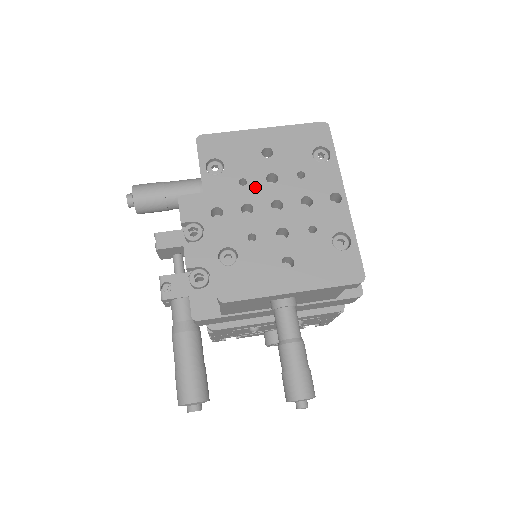
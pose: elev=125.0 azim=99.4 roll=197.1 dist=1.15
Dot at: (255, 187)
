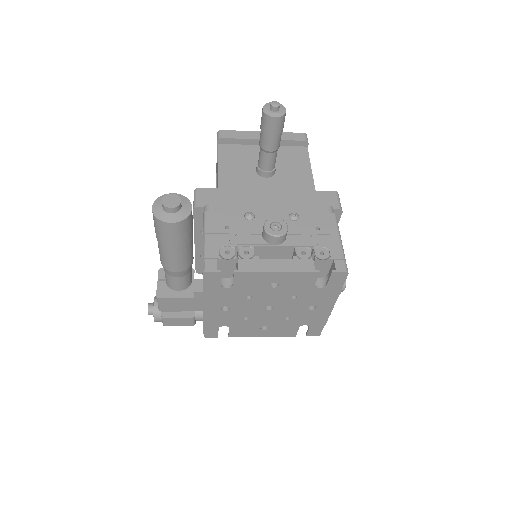
Dot at: occluded
